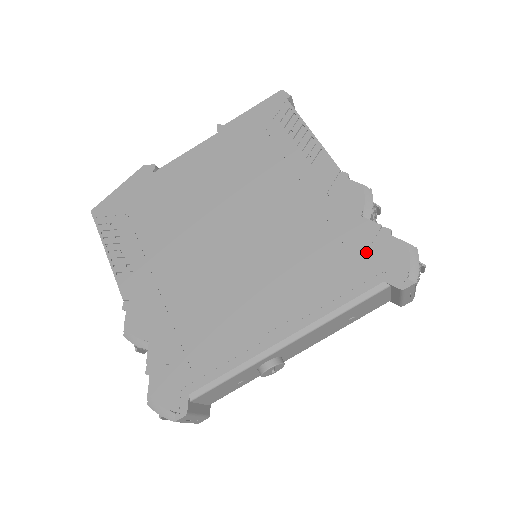
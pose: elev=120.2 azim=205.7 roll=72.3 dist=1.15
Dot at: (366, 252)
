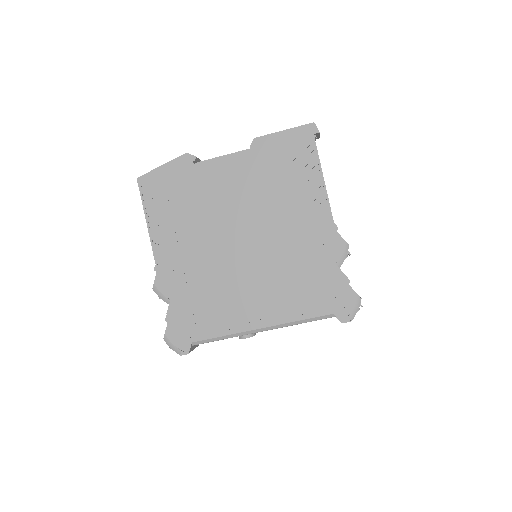
Dot at: (329, 290)
